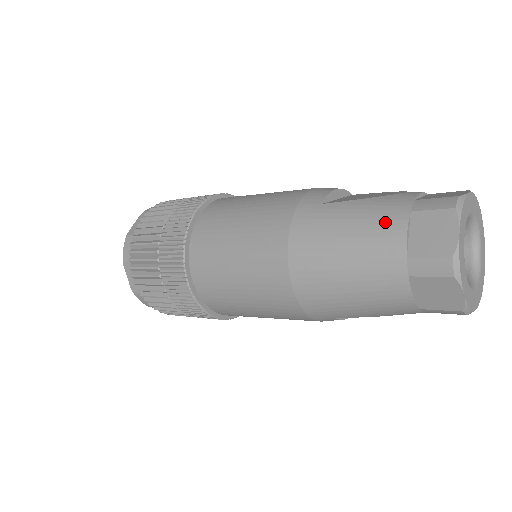
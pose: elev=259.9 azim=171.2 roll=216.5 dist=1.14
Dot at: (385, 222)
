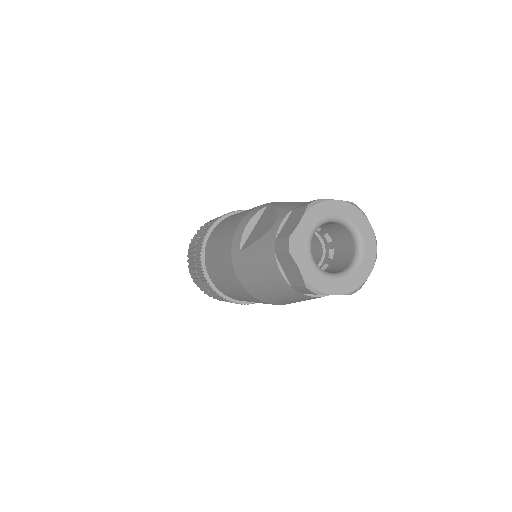
Dot at: (268, 265)
